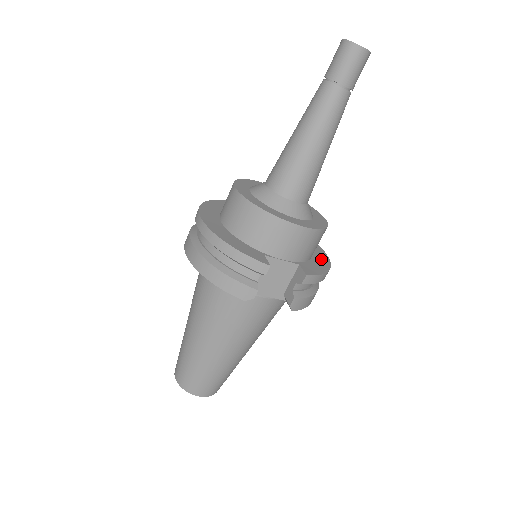
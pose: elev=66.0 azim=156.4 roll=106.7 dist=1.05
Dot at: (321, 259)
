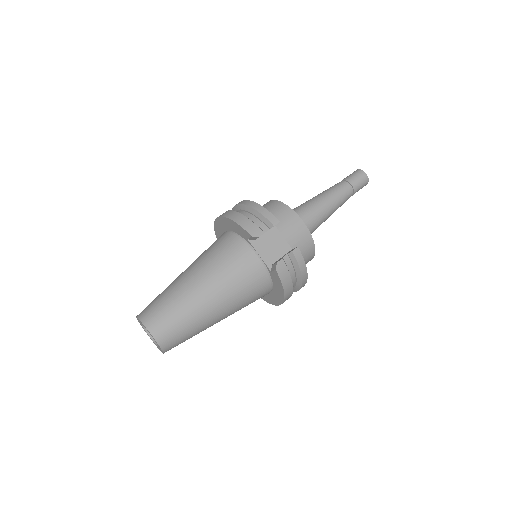
Dot at: occluded
